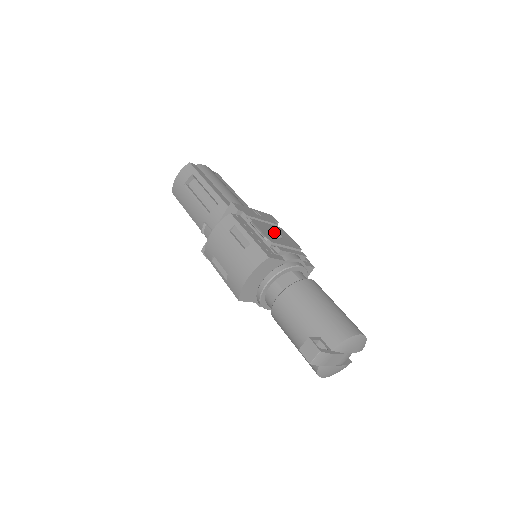
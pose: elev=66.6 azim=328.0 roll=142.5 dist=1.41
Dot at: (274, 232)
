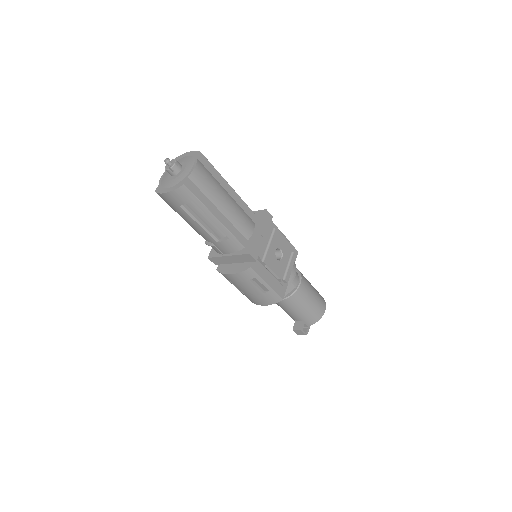
Dot at: (276, 249)
